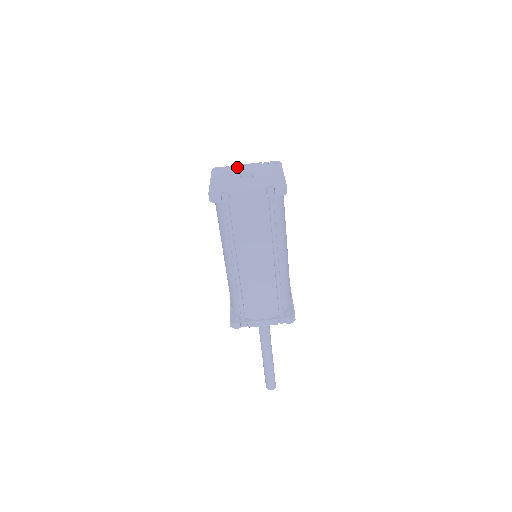
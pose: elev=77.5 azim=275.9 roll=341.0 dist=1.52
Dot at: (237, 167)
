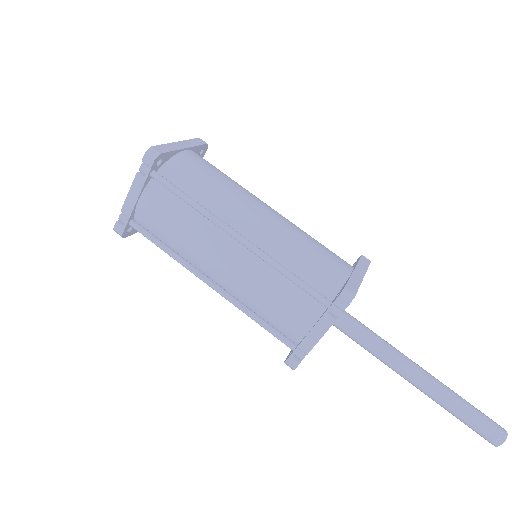
Dot at: occluded
